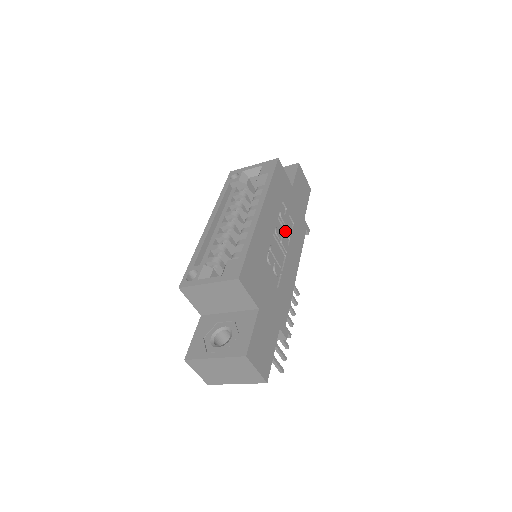
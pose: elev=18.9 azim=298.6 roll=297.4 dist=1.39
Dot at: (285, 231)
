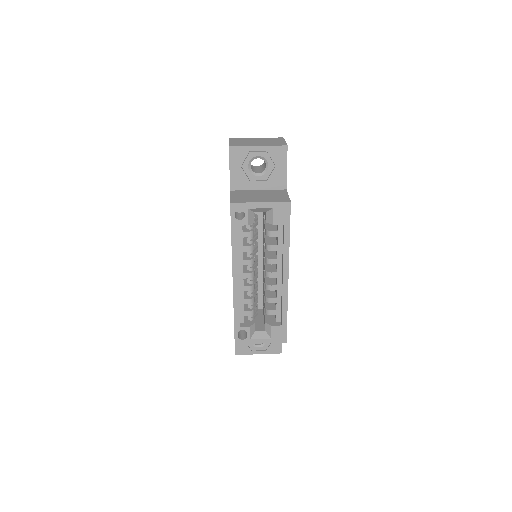
Dot at: occluded
